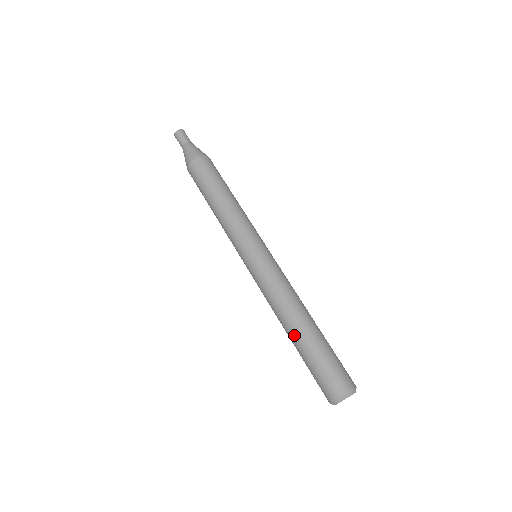
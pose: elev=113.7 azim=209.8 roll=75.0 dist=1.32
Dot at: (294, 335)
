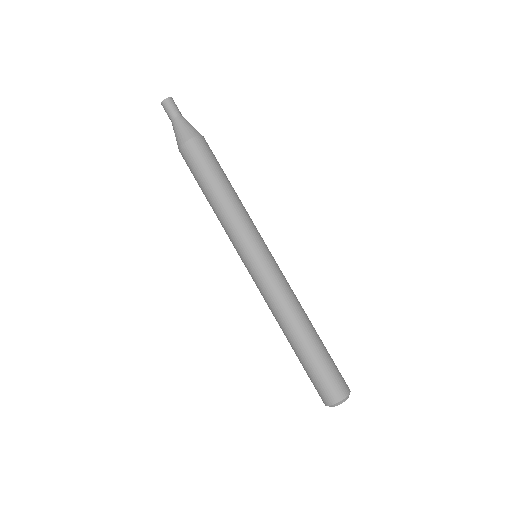
Dot at: occluded
